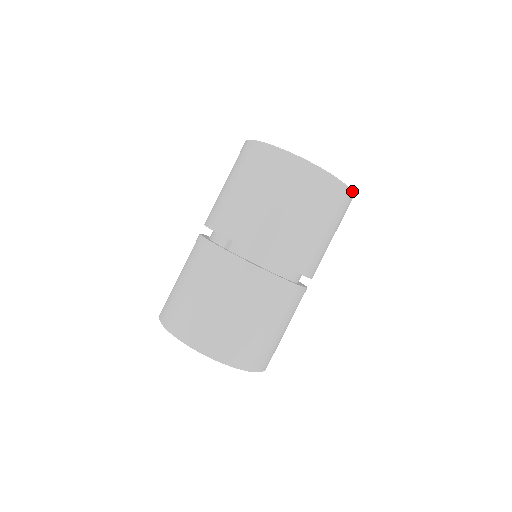
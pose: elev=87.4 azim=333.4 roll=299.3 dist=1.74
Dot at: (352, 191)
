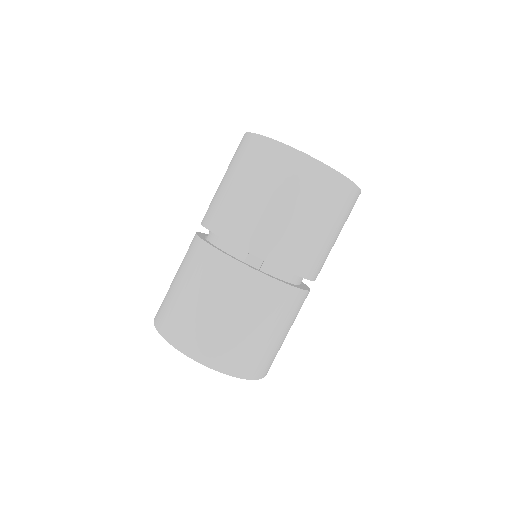
Dot at: occluded
